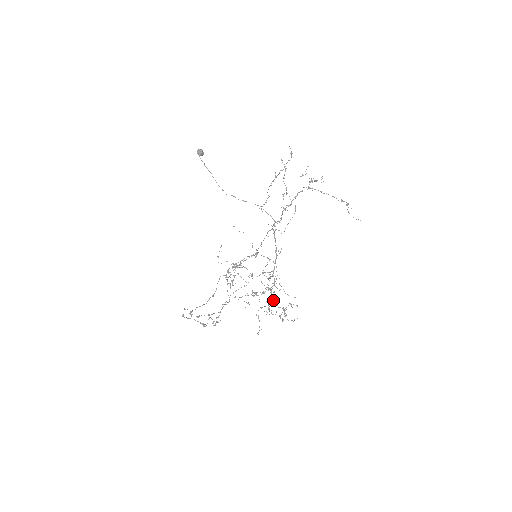
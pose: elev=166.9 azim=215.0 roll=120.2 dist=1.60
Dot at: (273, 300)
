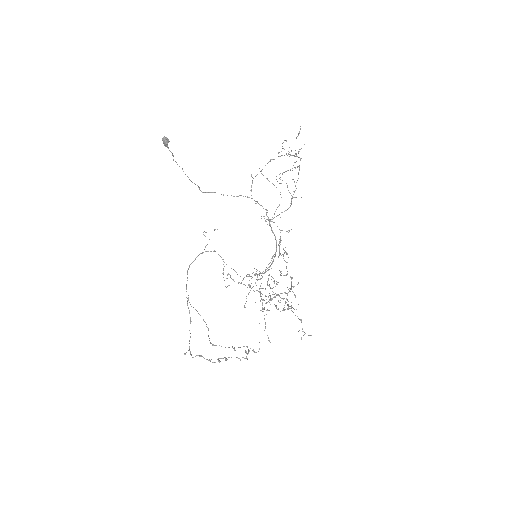
Dot at: occluded
